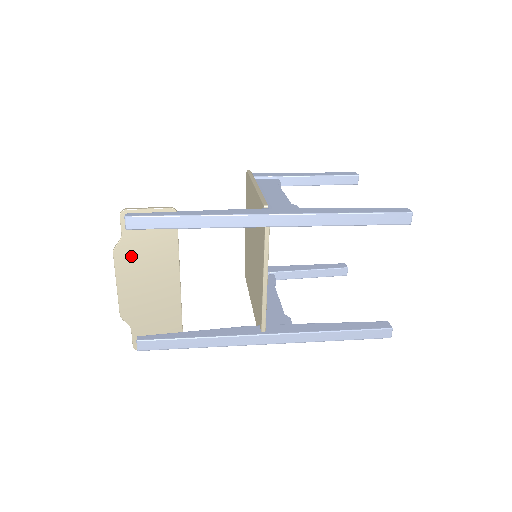
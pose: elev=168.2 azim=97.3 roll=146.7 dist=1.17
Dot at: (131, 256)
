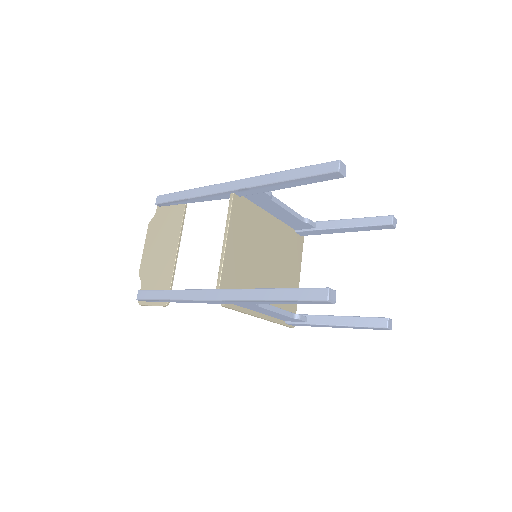
Dot at: (156, 227)
